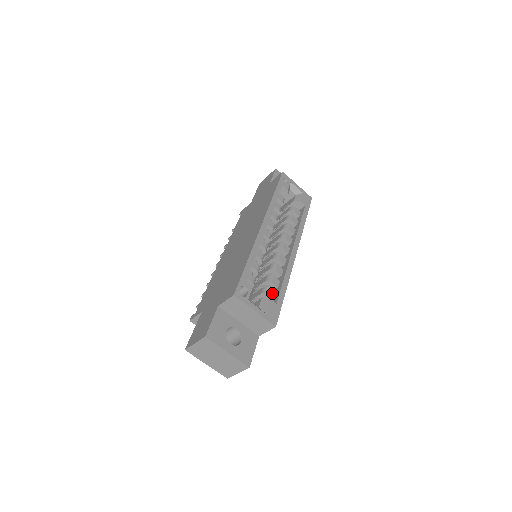
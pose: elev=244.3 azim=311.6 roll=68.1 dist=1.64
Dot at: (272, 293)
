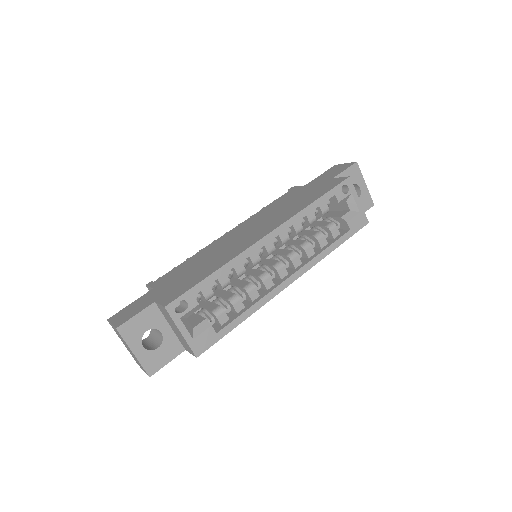
Dot at: (224, 317)
